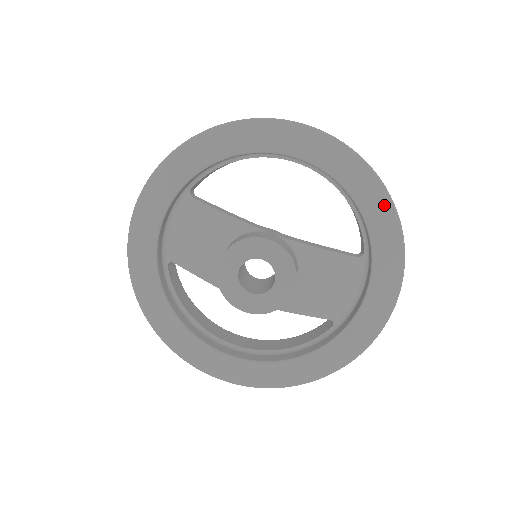
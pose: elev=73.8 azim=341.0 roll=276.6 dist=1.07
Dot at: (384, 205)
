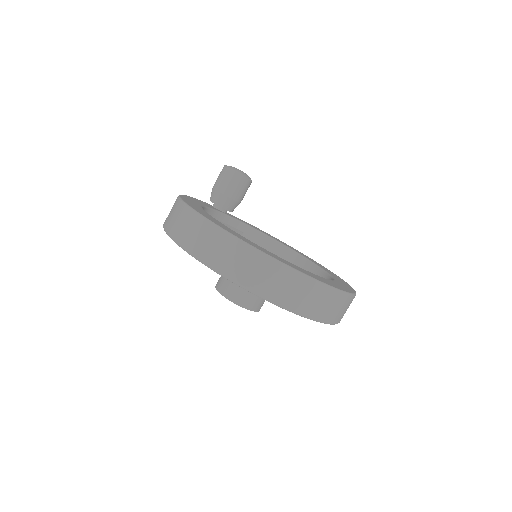
Dot at: occluded
